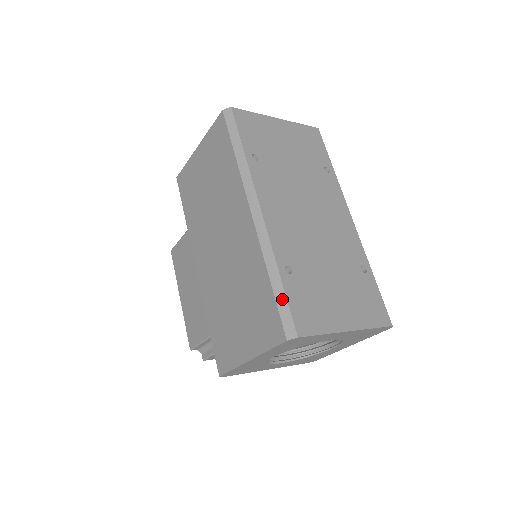
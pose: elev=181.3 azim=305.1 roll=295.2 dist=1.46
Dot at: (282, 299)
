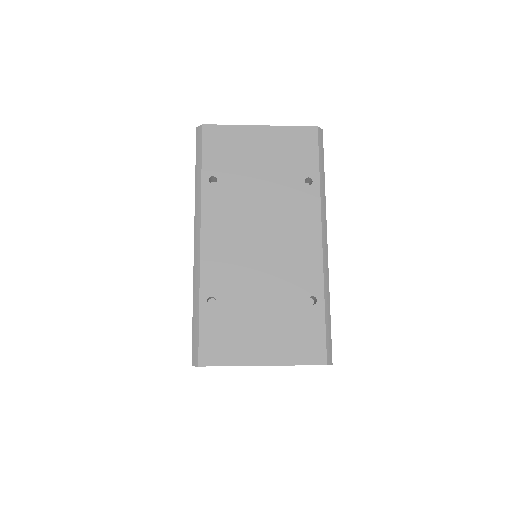
Dot at: (196, 329)
